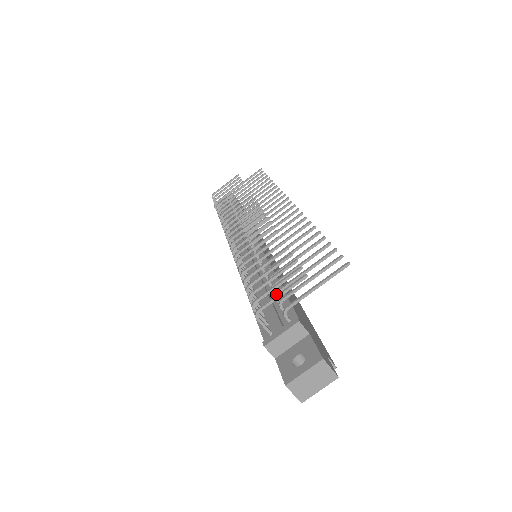
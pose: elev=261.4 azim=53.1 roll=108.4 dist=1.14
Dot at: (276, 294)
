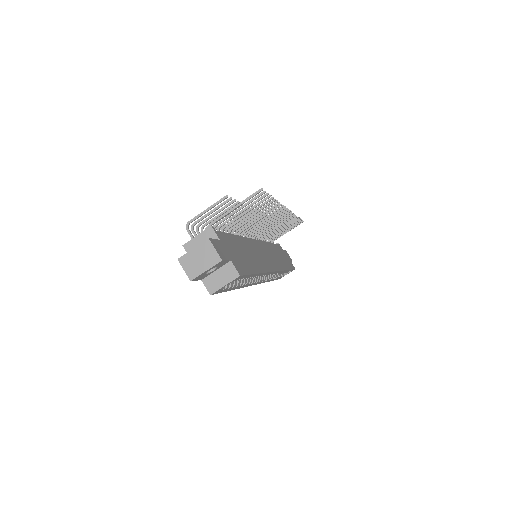
Dot at: (217, 228)
